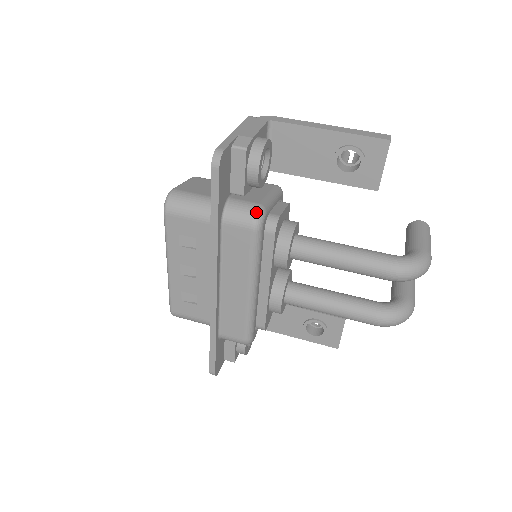
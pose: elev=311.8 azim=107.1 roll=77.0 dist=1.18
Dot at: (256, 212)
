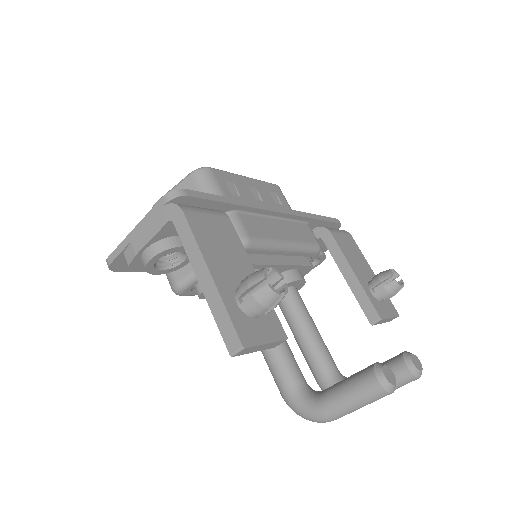
Dot at: (172, 289)
